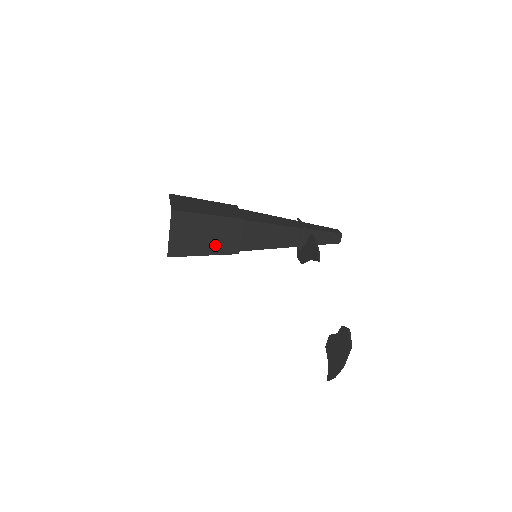
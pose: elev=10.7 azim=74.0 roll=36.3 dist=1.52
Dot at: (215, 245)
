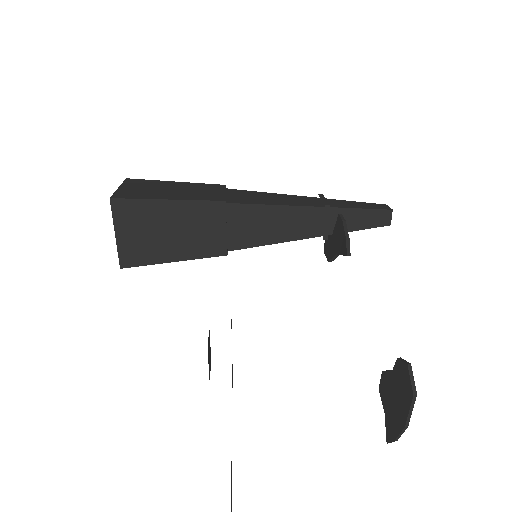
Dot at: (188, 245)
